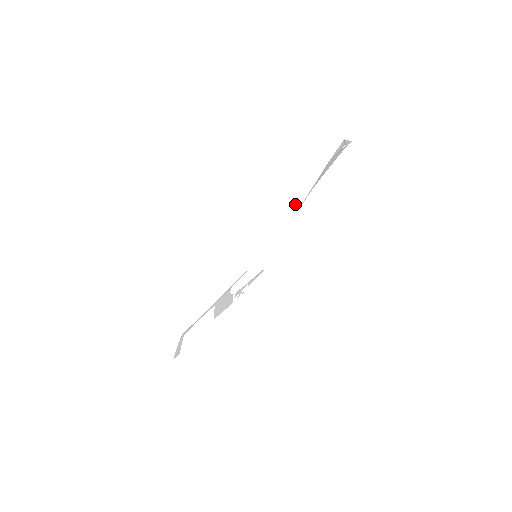
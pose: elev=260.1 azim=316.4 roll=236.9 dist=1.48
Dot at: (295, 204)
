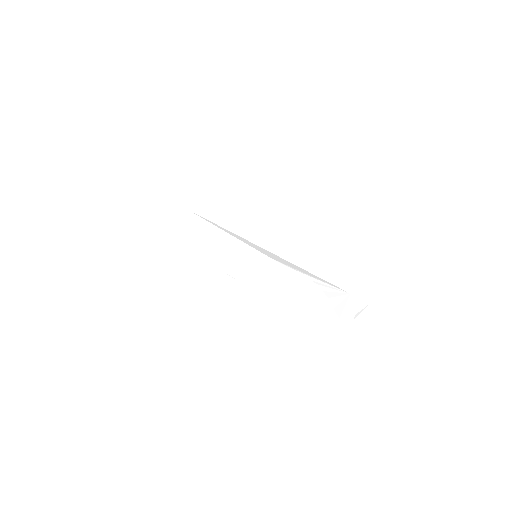
Dot at: (307, 272)
